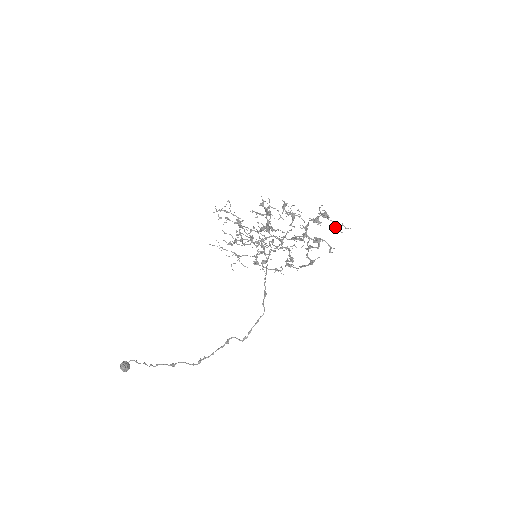
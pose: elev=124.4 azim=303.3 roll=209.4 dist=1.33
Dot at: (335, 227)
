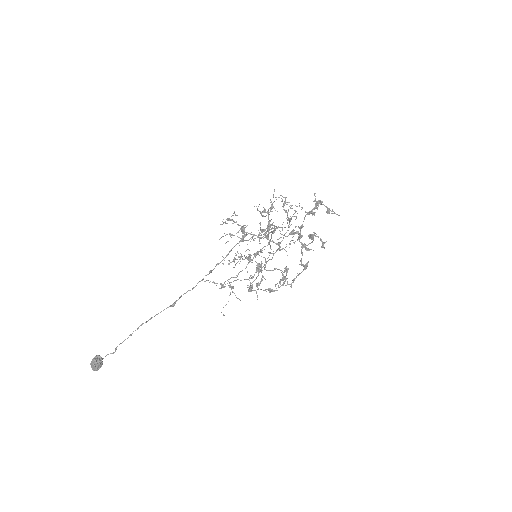
Dot at: (327, 211)
